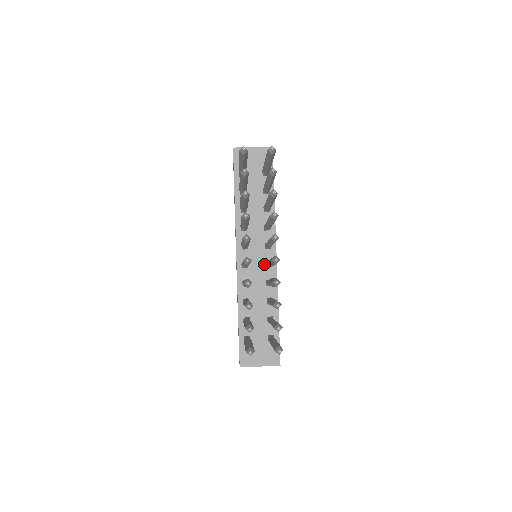
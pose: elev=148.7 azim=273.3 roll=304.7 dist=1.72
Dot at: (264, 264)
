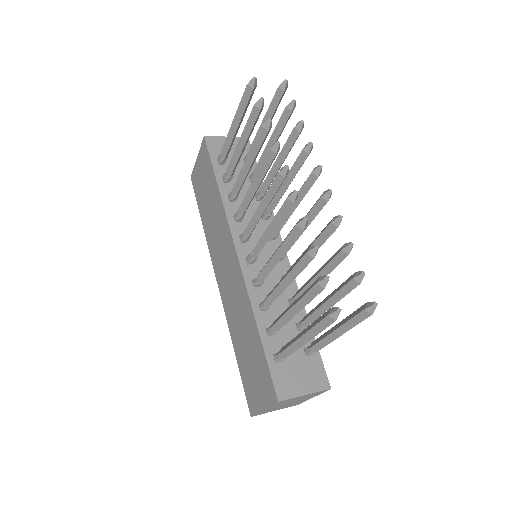
Dot at: occluded
